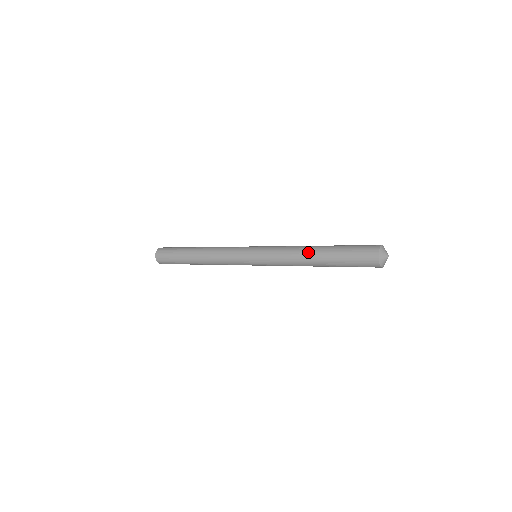
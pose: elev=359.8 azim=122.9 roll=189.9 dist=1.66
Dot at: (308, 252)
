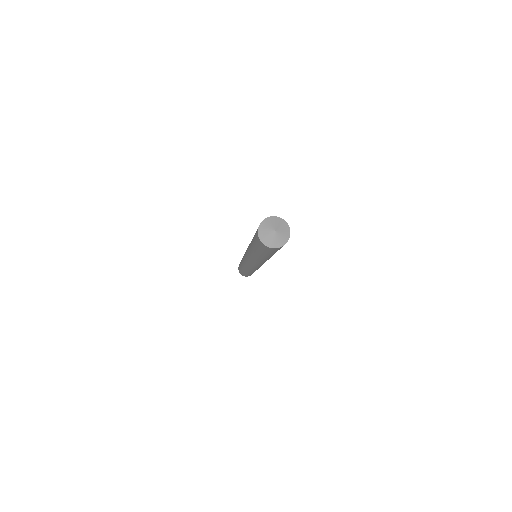
Dot at: occluded
